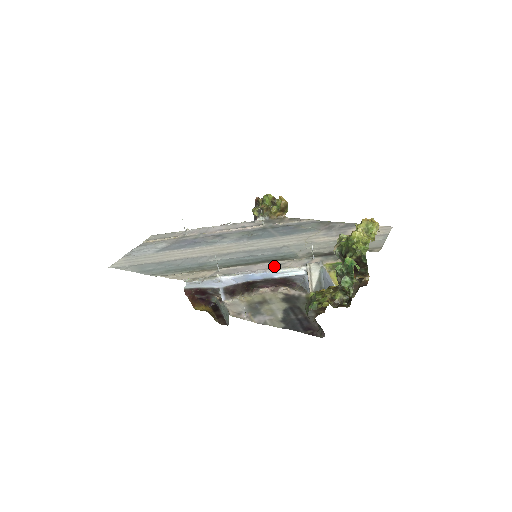
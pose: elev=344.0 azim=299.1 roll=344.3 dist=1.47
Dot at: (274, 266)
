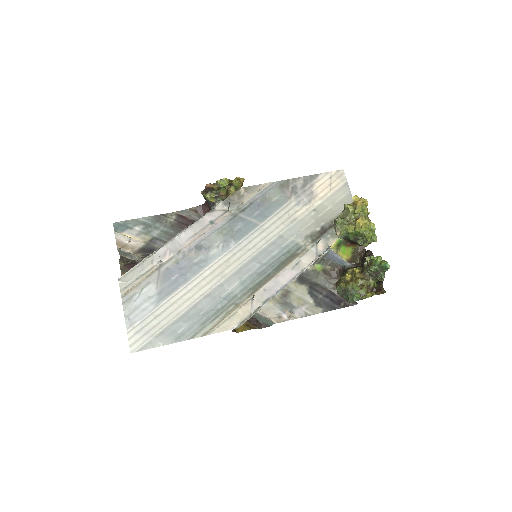
Dot at: (295, 270)
